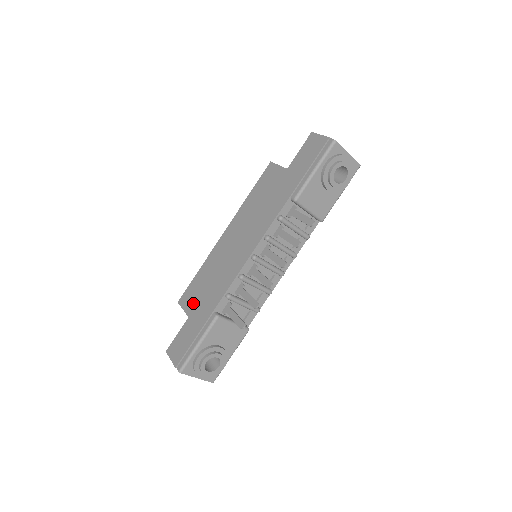
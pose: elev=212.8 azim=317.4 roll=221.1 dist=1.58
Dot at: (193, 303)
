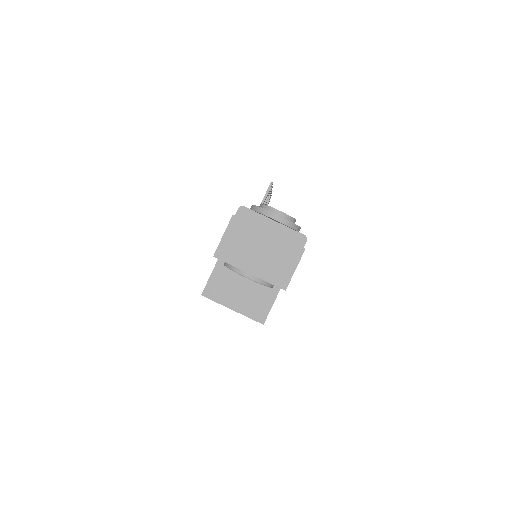
Dot at: occluded
